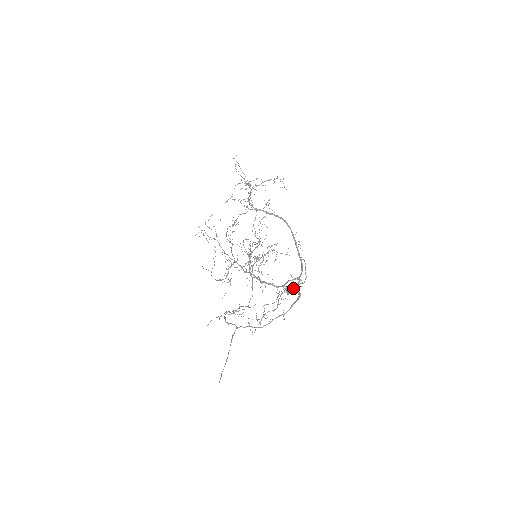
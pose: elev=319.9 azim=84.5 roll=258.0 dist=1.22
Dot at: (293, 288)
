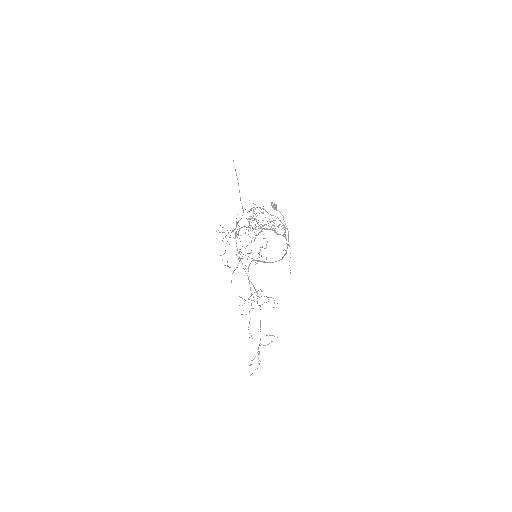
Dot at: (276, 206)
